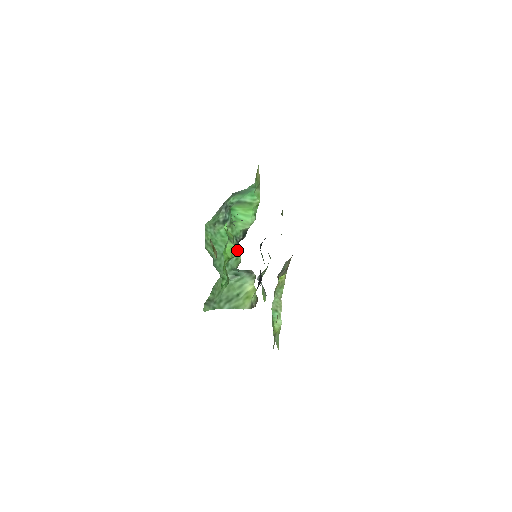
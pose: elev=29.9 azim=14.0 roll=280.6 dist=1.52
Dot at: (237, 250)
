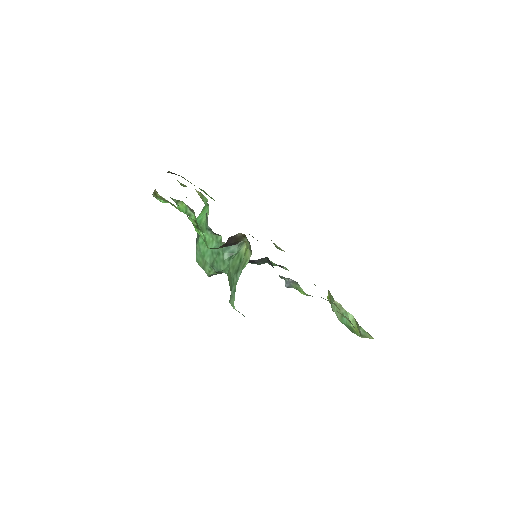
Dot at: (215, 236)
